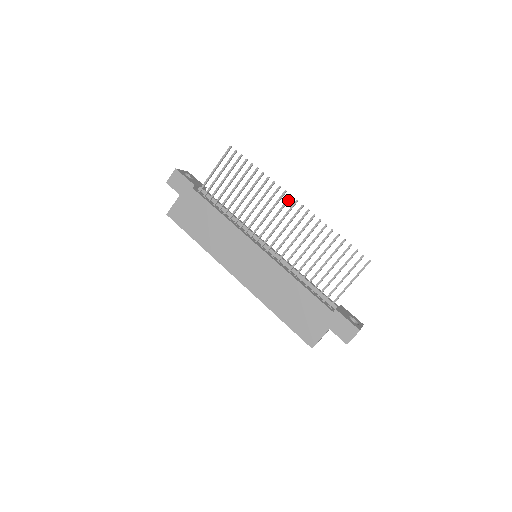
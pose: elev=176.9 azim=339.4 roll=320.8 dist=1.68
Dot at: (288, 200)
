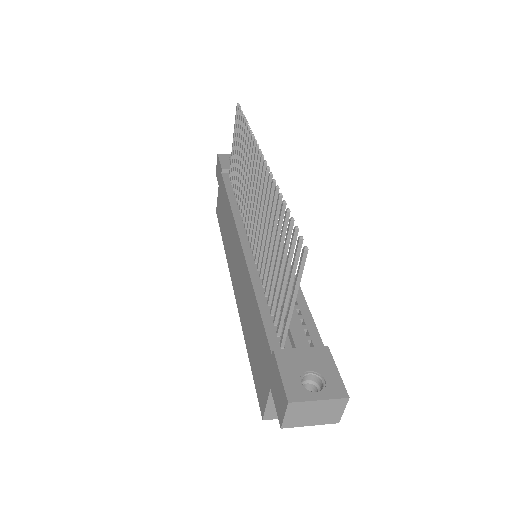
Dot at: (257, 159)
